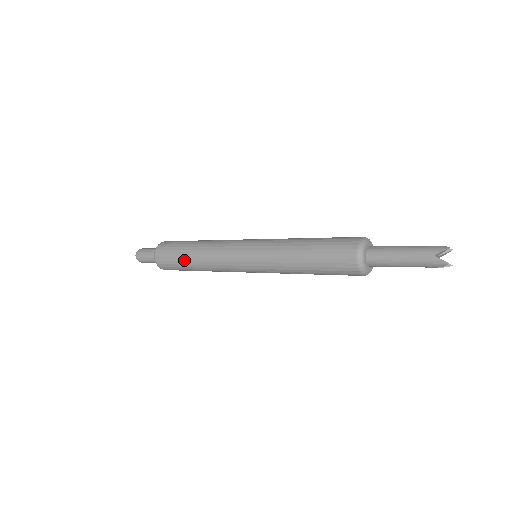
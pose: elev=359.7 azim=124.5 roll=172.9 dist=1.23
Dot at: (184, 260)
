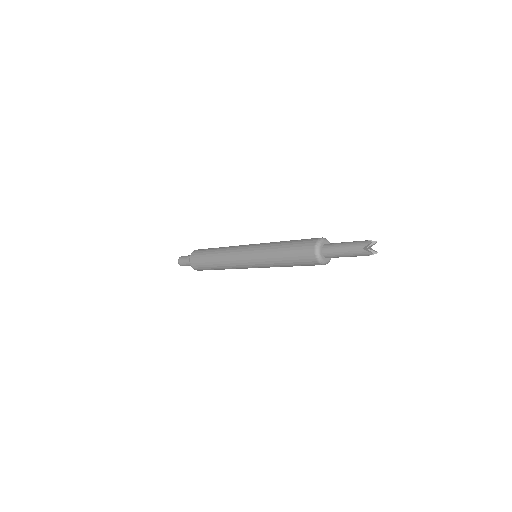
Dot at: (209, 264)
